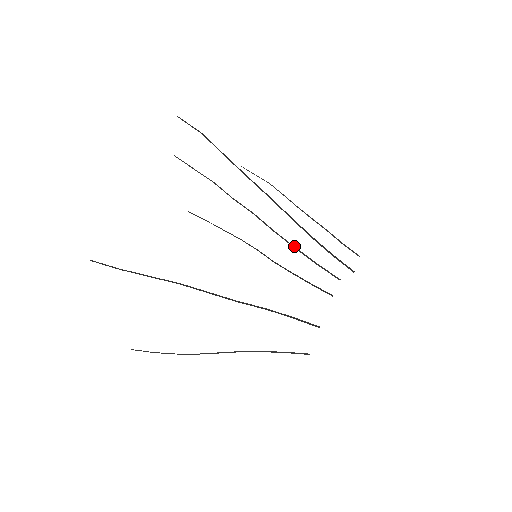
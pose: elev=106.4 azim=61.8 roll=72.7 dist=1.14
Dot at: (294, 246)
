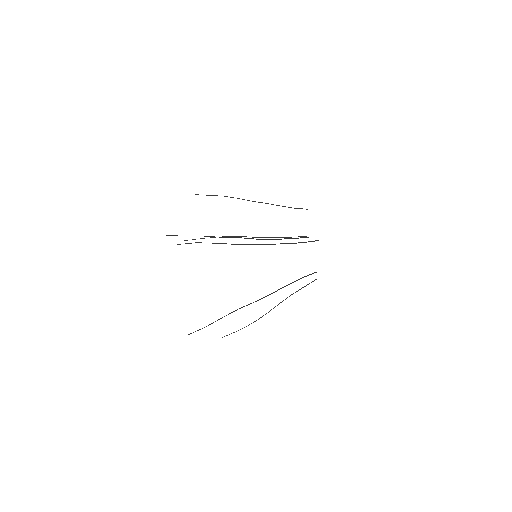
Dot at: (274, 239)
